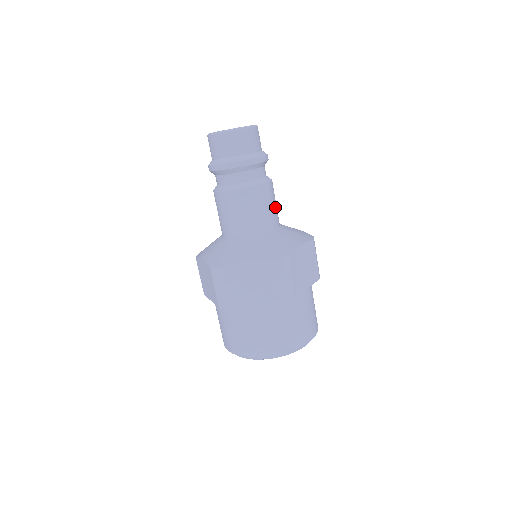
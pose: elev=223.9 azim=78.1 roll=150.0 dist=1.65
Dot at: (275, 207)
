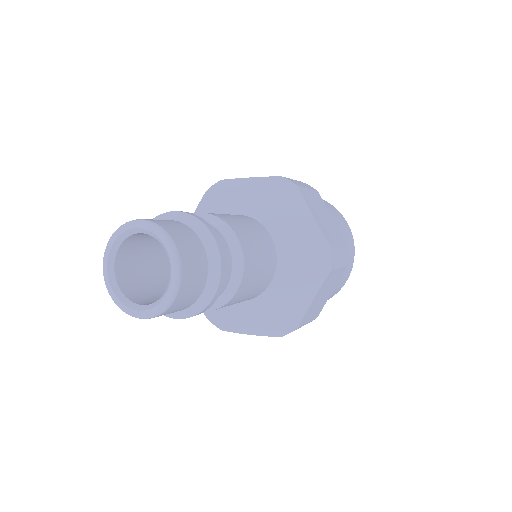
Dot at: (262, 271)
